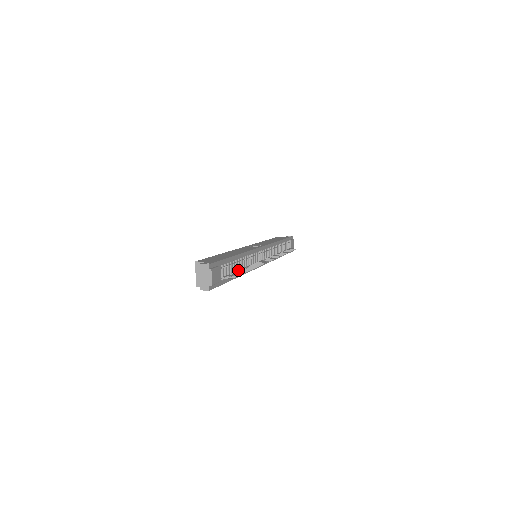
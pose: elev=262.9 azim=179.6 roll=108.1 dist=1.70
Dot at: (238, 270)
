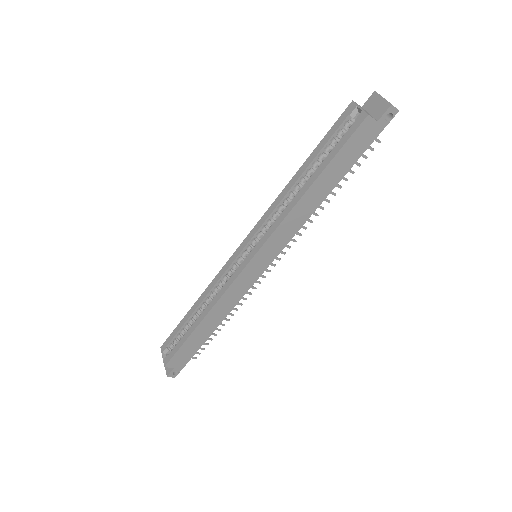
Dot at: occluded
